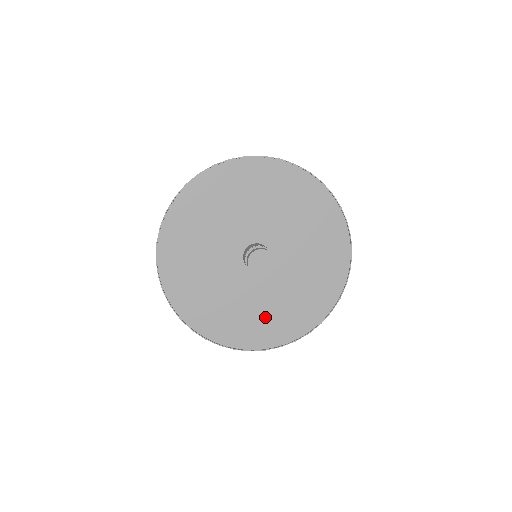
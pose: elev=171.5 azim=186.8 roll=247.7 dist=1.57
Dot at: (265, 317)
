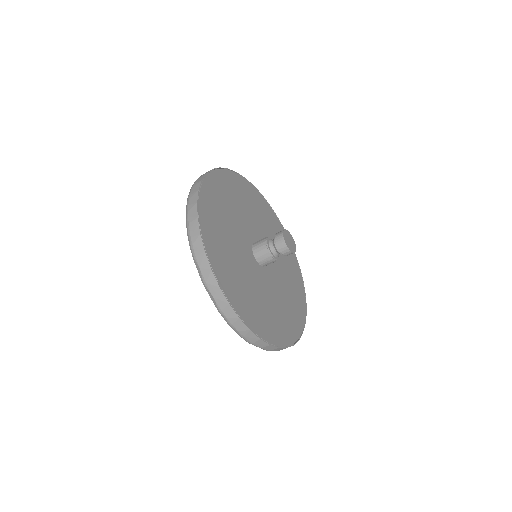
Dot at: (267, 311)
